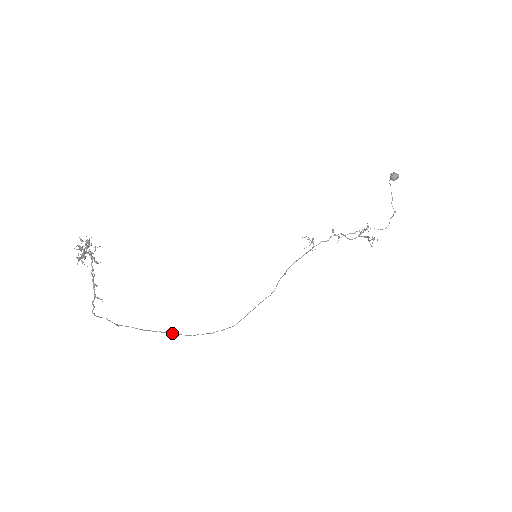
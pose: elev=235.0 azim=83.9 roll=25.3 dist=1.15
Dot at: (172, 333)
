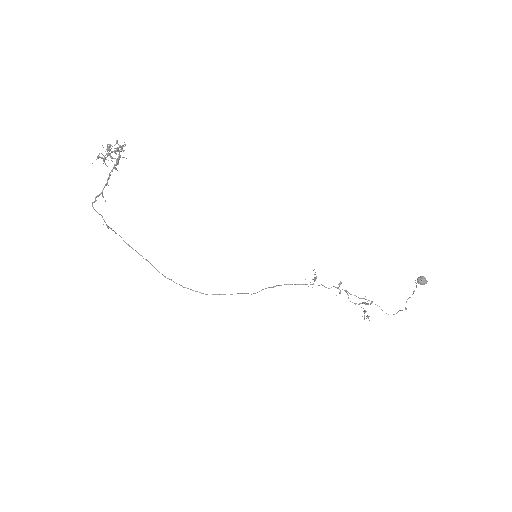
Dot at: (151, 264)
